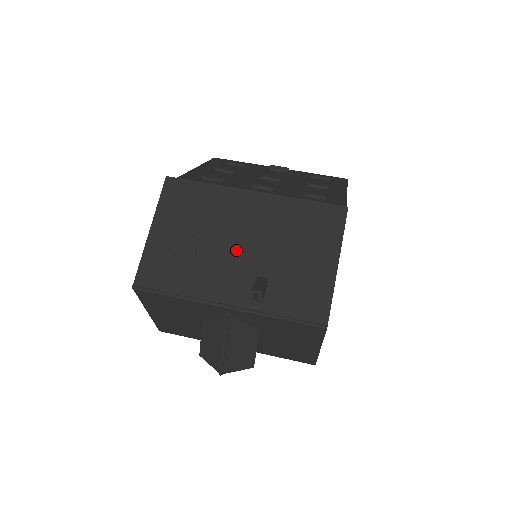
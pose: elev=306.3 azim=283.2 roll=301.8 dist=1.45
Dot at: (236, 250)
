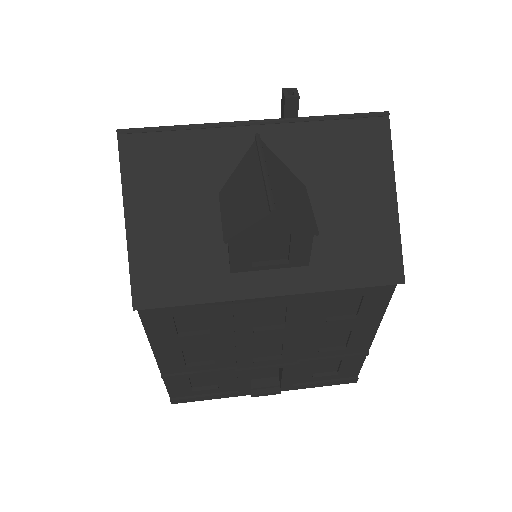
Dot at: occluded
